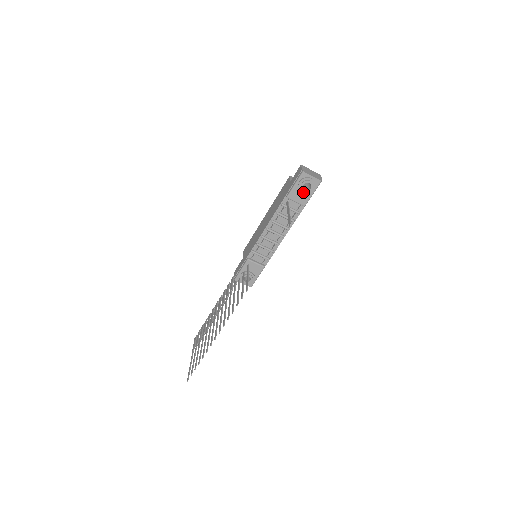
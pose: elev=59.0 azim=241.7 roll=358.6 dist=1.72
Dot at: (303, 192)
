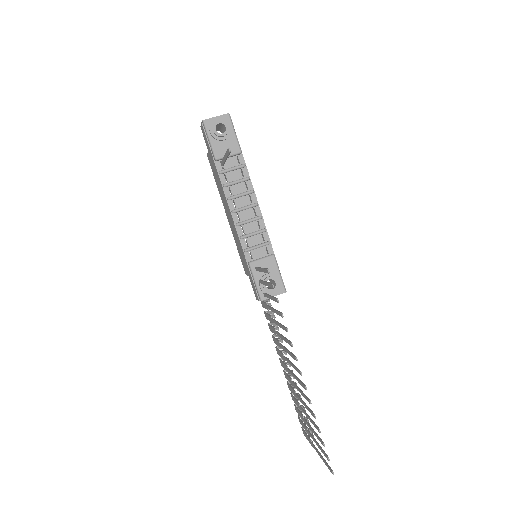
Dot at: (223, 138)
